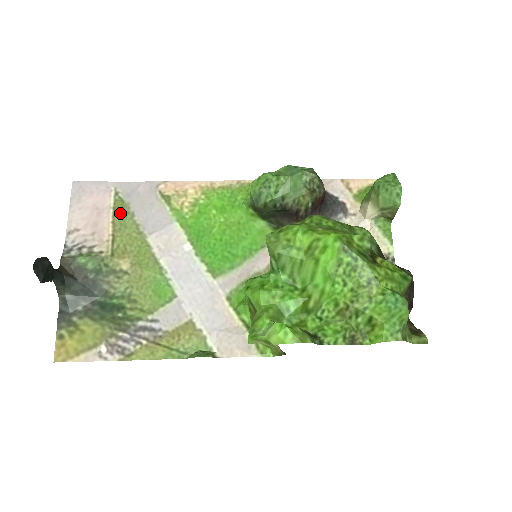
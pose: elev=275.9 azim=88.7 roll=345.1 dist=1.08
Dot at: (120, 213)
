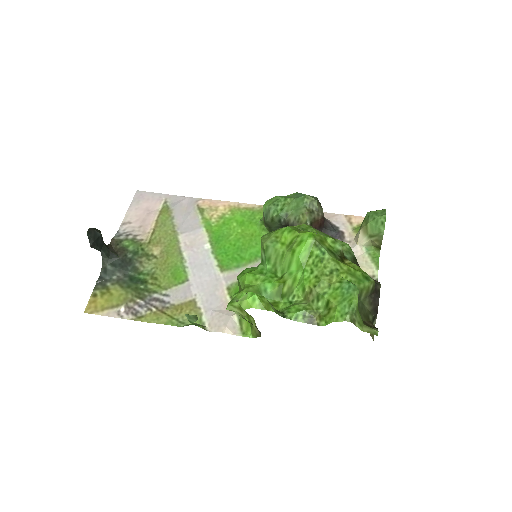
Dot at: (164, 215)
